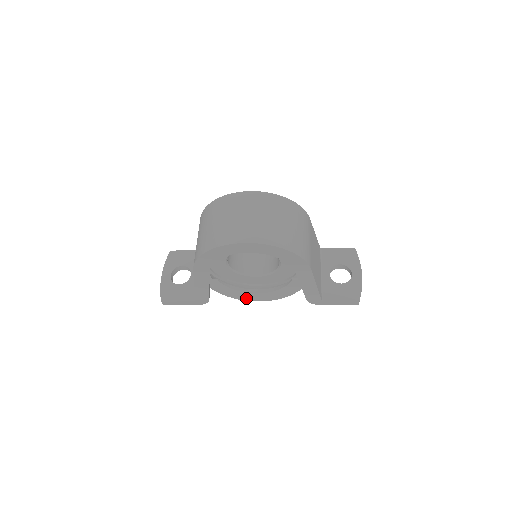
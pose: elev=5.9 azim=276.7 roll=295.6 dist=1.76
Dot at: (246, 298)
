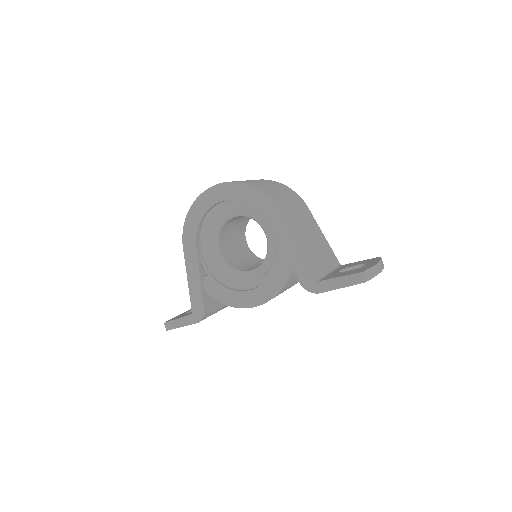
Dot at: (241, 303)
